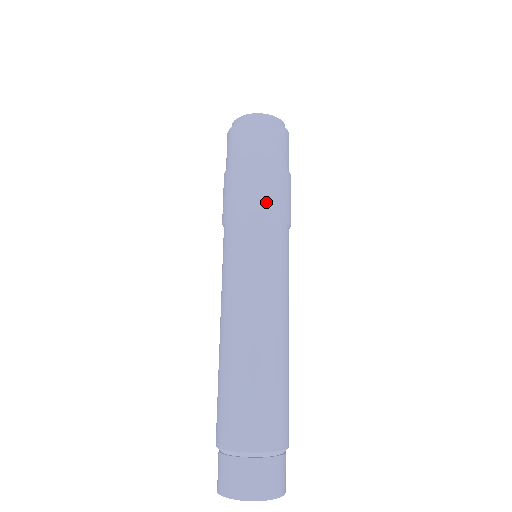
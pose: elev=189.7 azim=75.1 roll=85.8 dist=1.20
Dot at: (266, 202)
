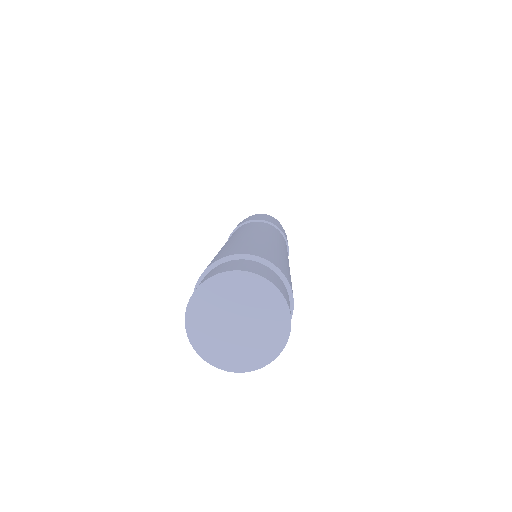
Dot at: (272, 222)
